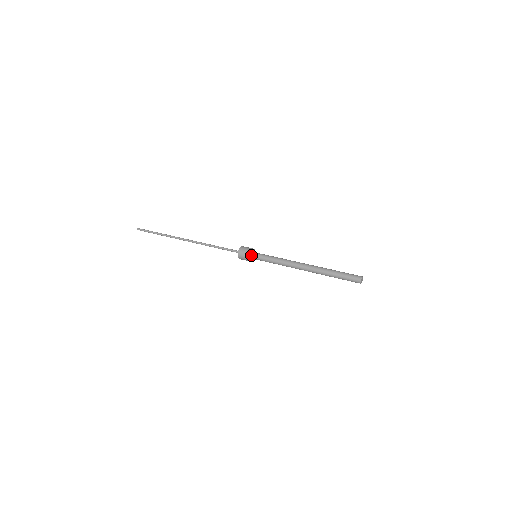
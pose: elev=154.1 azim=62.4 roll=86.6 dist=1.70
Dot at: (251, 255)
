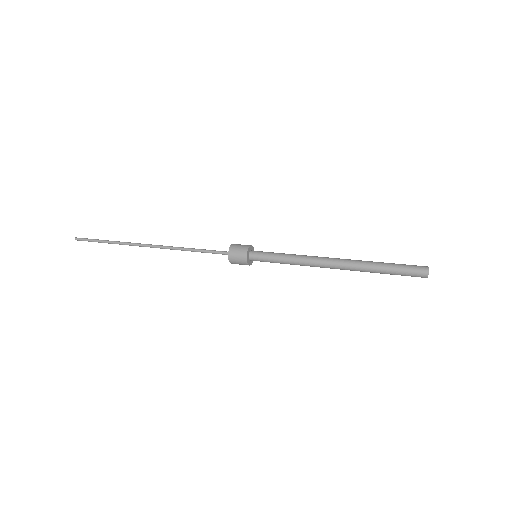
Dot at: (248, 257)
